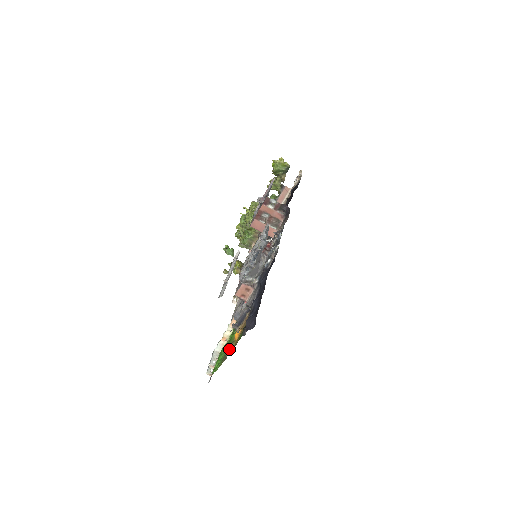
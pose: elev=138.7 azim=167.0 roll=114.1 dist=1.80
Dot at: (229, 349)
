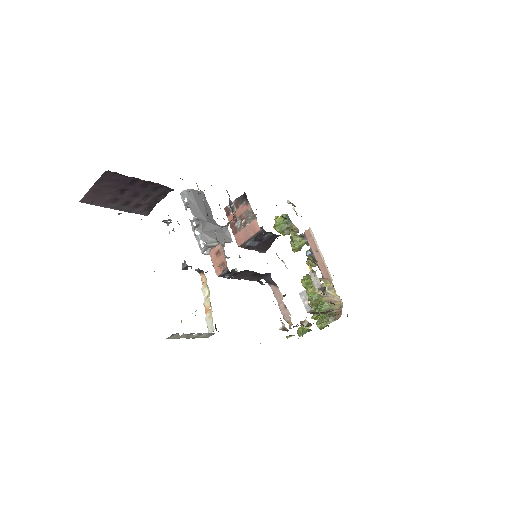
Dot at: occluded
